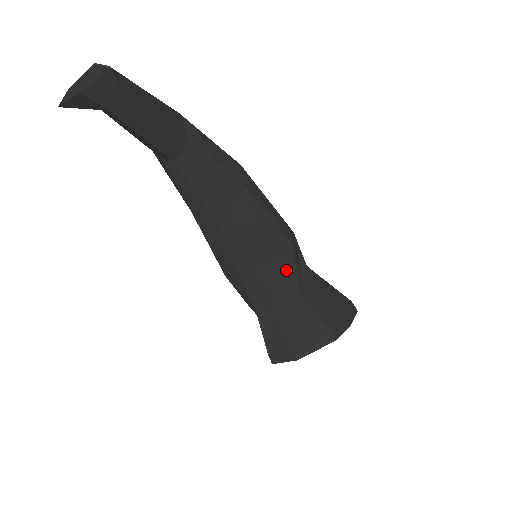
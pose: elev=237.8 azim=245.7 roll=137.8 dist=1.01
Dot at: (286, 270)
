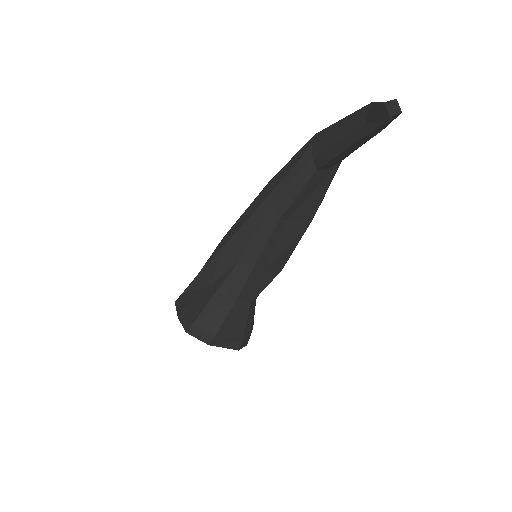
Dot at: (263, 283)
